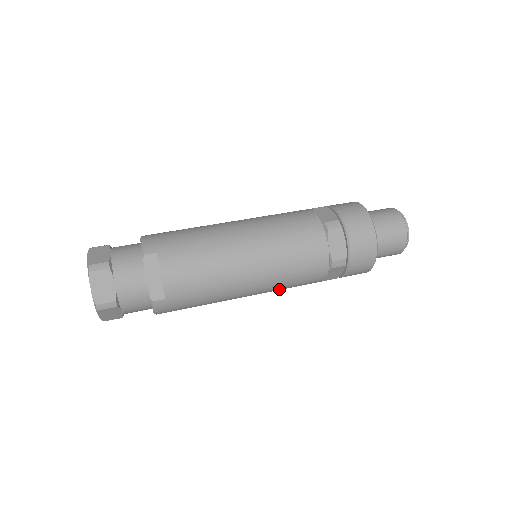
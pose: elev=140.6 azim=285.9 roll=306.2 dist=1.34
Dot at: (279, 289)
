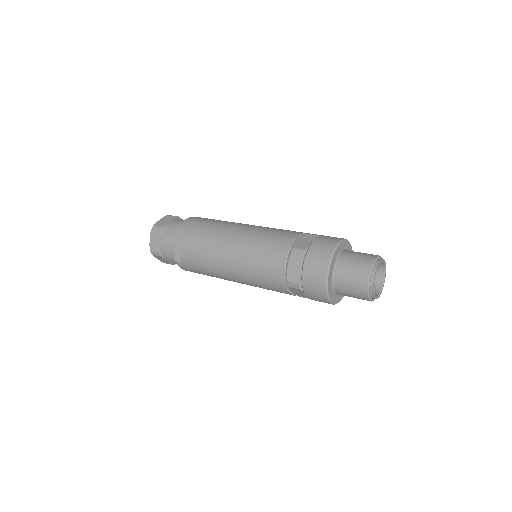
Dot at: occluded
